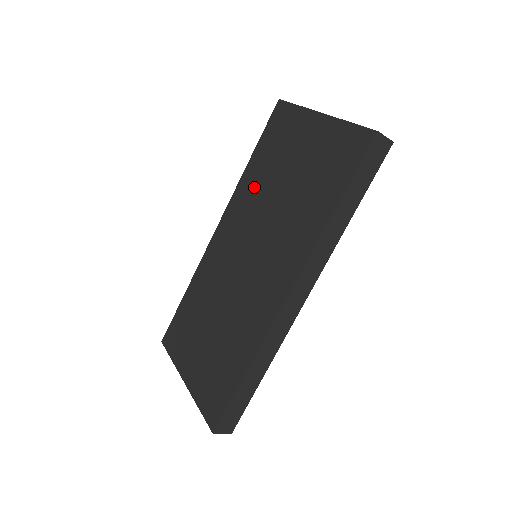
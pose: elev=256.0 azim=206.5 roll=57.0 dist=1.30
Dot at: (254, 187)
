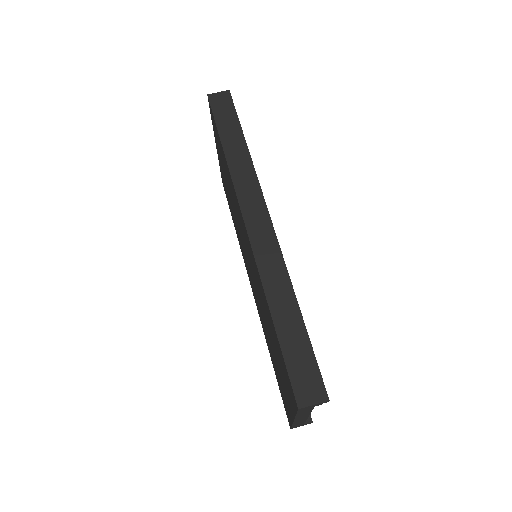
Dot at: (237, 231)
